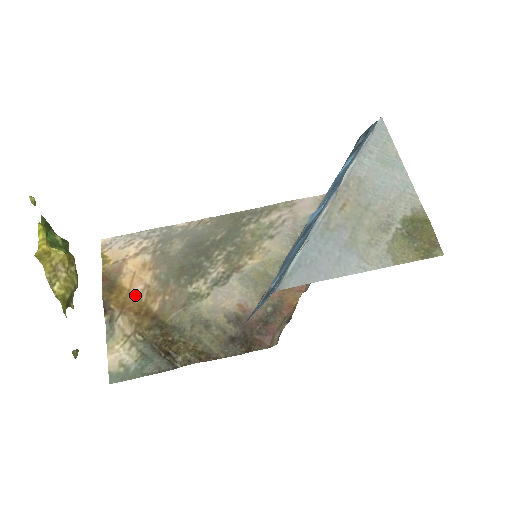
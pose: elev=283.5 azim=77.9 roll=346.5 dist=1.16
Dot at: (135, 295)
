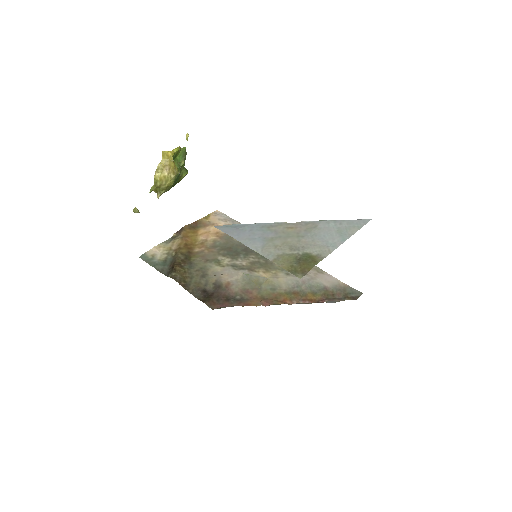
Dot at: (197, 239)
